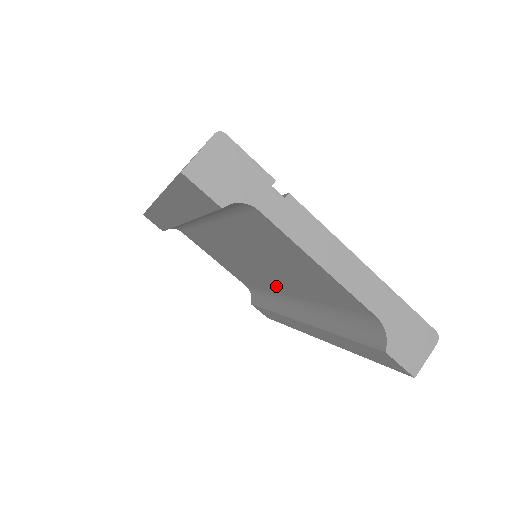
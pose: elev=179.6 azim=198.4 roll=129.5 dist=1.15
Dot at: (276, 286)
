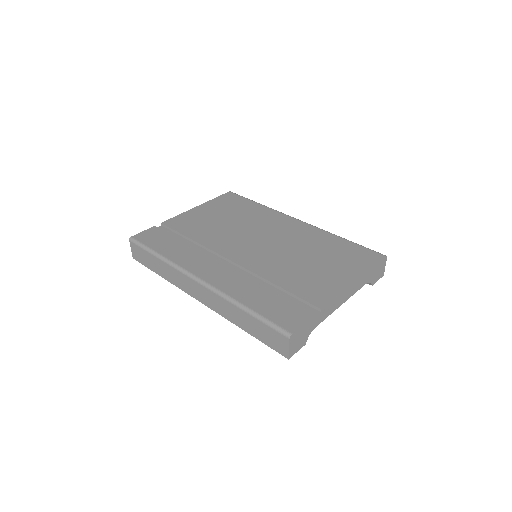
Dot at: occluded
